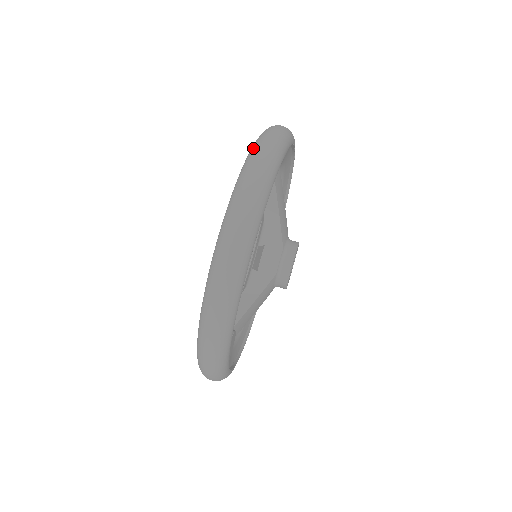
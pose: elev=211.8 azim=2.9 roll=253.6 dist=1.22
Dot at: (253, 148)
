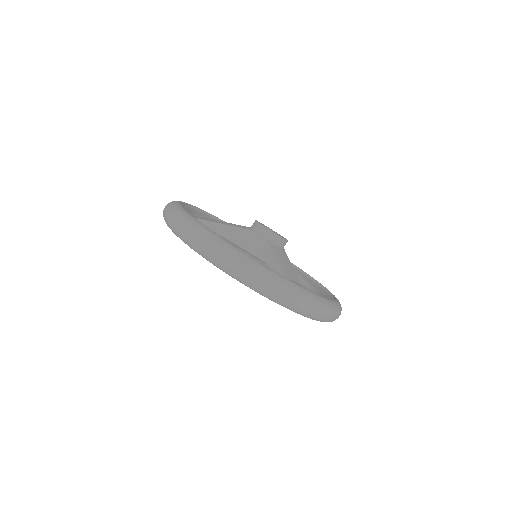
Dot at: (165, 221)
